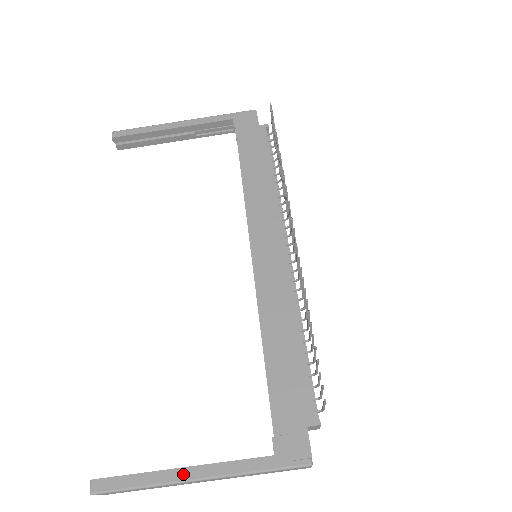
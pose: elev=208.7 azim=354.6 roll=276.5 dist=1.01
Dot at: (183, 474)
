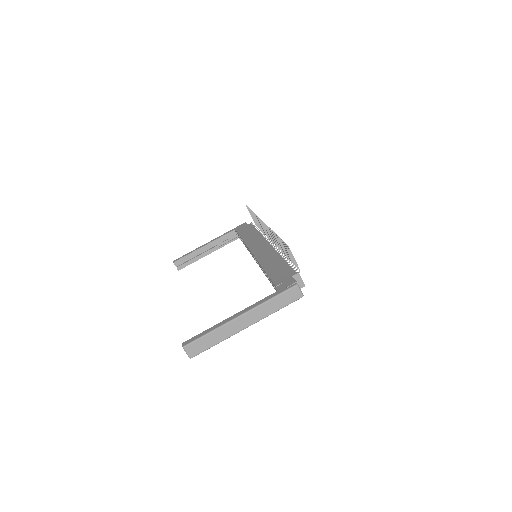
Dot at: (231, 318)
